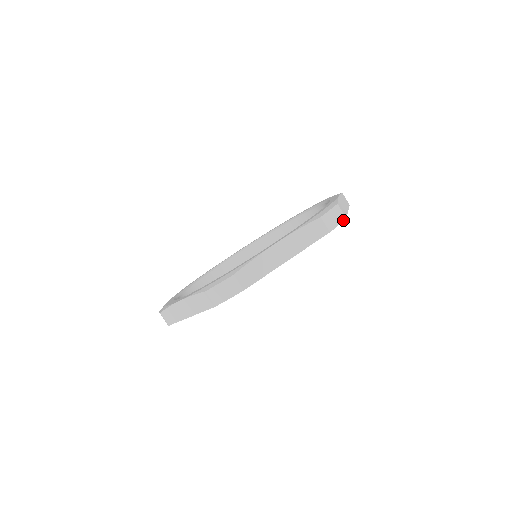
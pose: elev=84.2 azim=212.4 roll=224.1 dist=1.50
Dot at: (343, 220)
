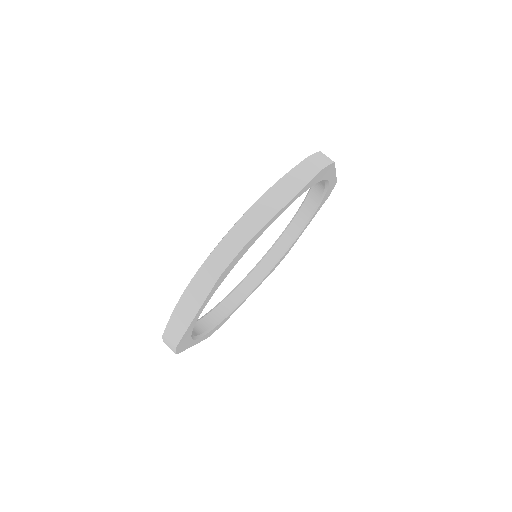
Dot at: (332, 163)
